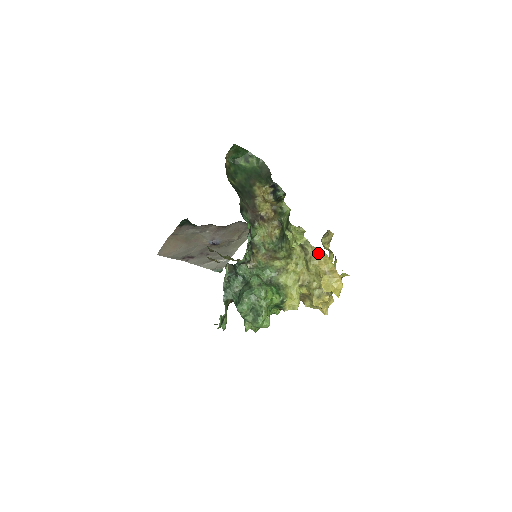
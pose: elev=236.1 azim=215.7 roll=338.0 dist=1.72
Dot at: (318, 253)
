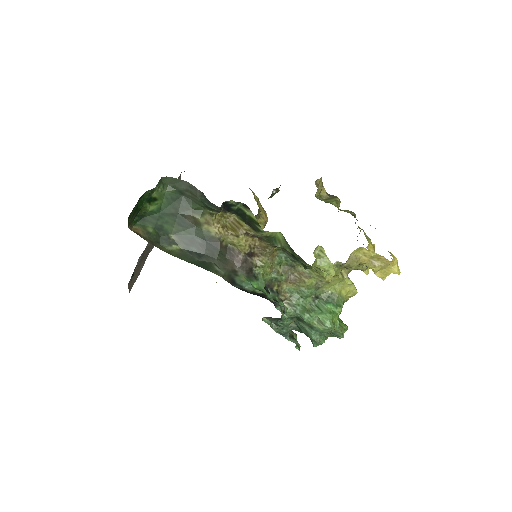
Dot at: (353, 255)
